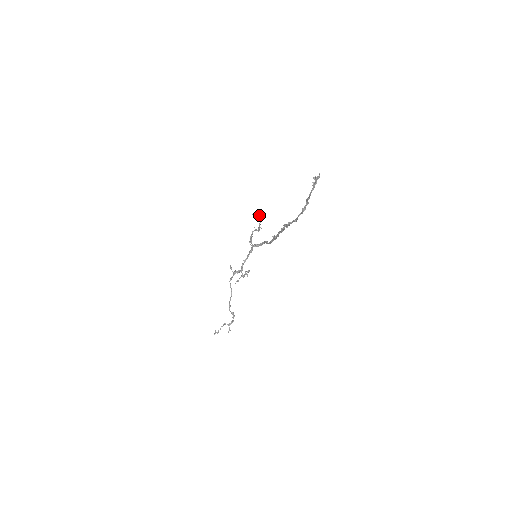
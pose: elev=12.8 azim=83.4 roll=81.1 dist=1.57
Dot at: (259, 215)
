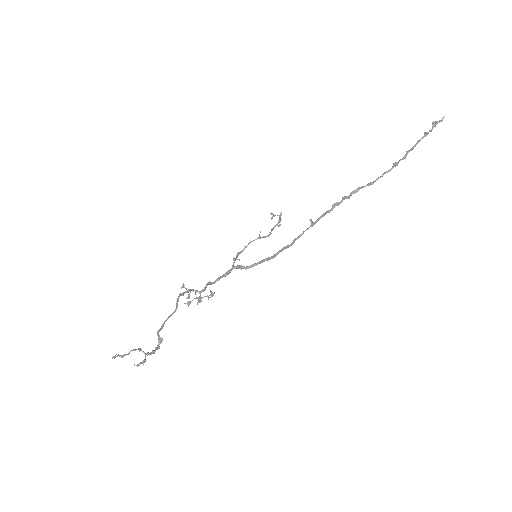
Dot at: (281, 214)
